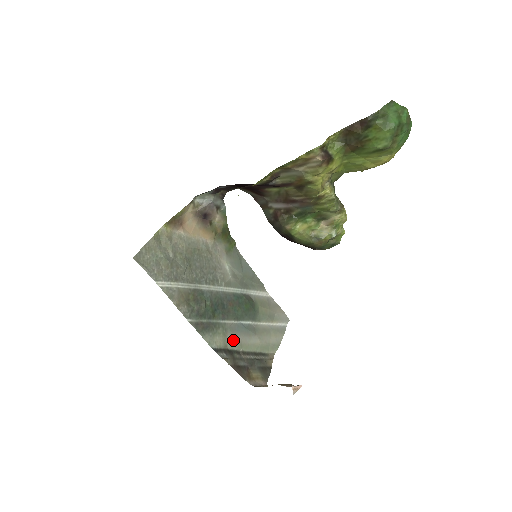
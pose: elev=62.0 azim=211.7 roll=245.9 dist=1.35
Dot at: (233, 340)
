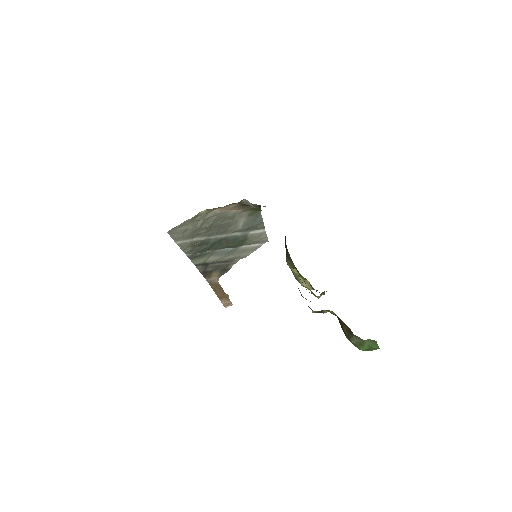
Dot at: (213, 259)
